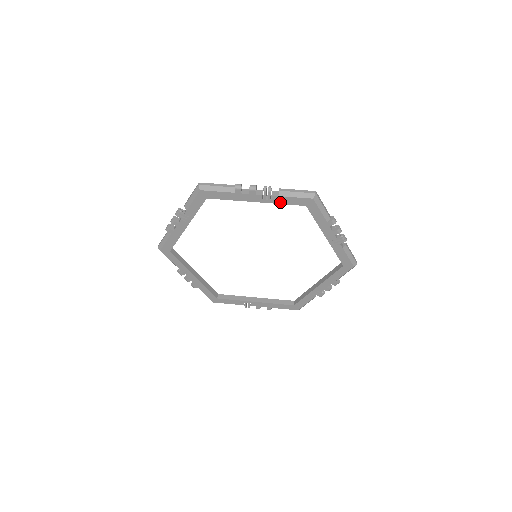
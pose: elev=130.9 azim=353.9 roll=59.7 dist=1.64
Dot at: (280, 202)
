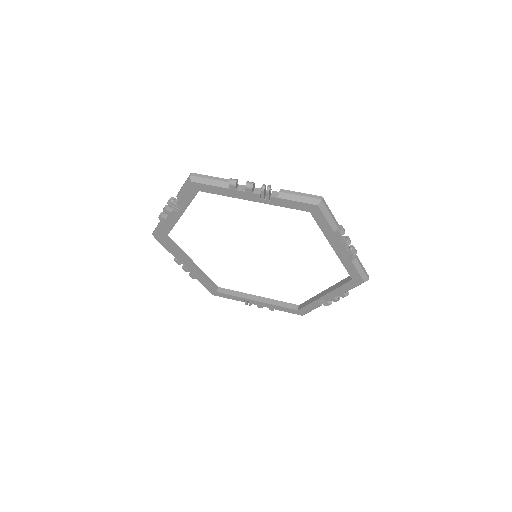
Dot at: (345, 263)
